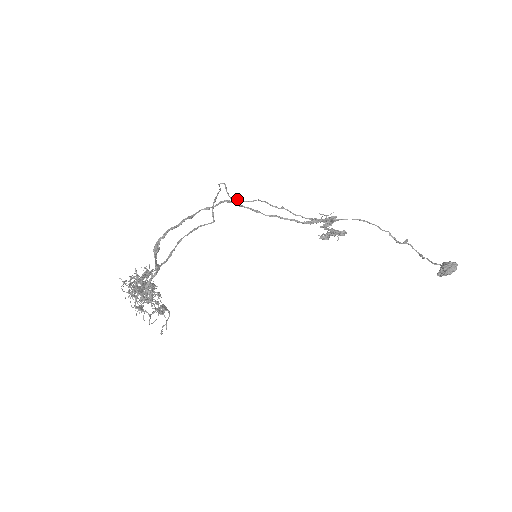
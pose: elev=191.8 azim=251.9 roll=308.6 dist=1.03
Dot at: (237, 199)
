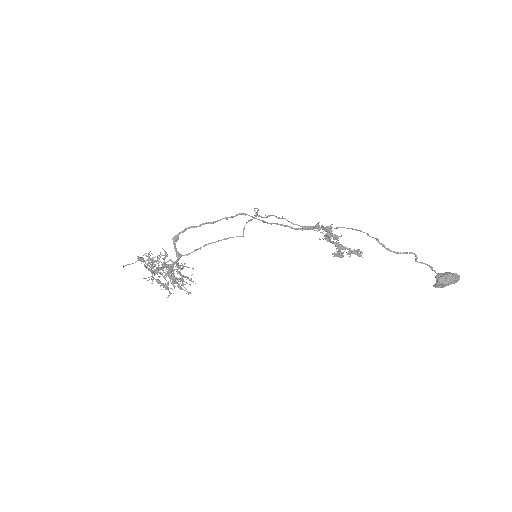
Dot at: (256, 215)
